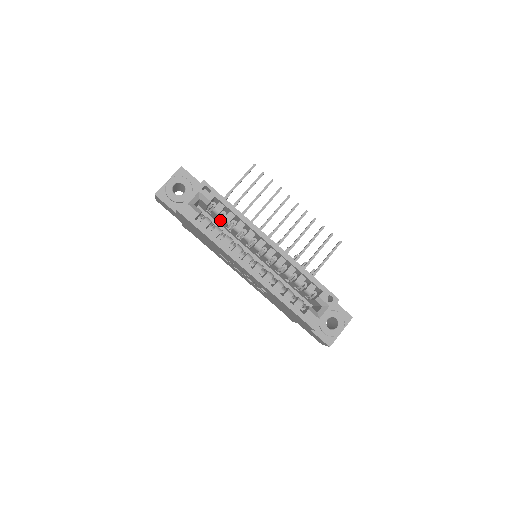
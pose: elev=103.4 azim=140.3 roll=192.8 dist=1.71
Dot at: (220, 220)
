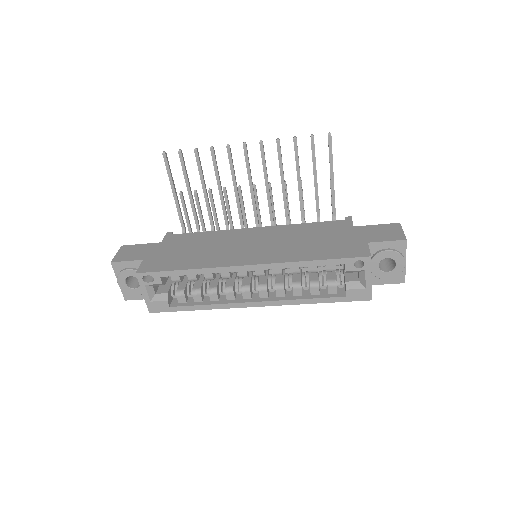
Dot at: occluded
